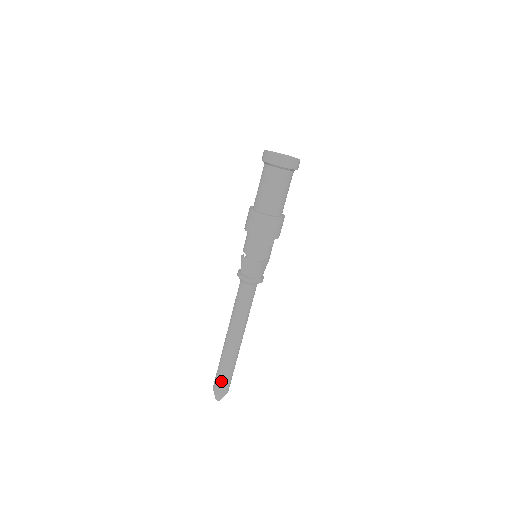
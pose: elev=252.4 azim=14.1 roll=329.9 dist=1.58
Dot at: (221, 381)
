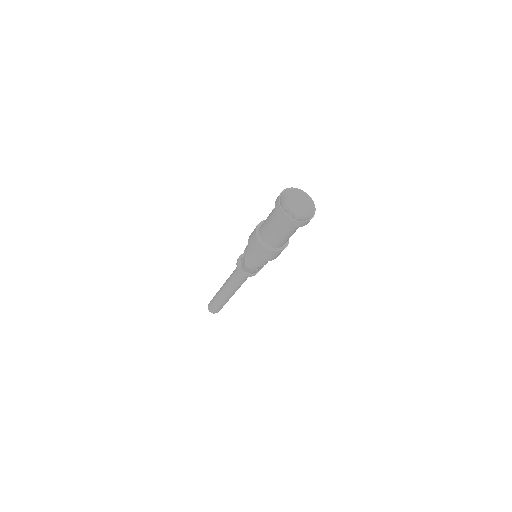
Dot at: (217, 310)
